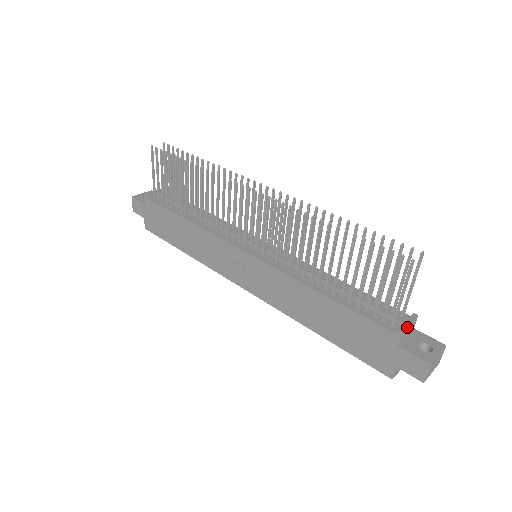
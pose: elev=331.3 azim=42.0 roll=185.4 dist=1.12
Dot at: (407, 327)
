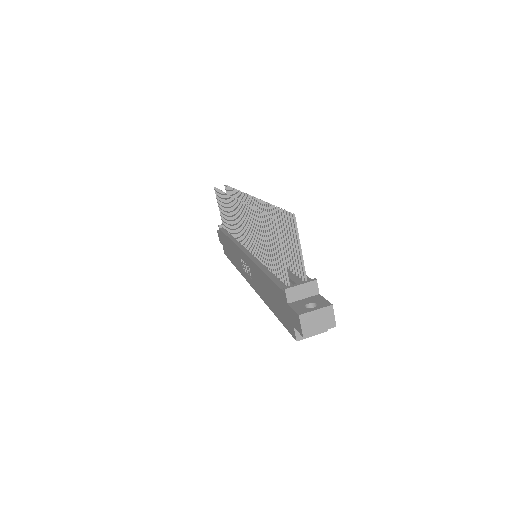
Dot at: (296, 286)
